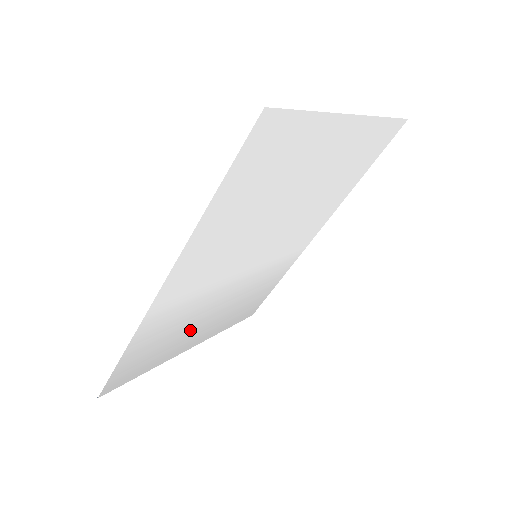
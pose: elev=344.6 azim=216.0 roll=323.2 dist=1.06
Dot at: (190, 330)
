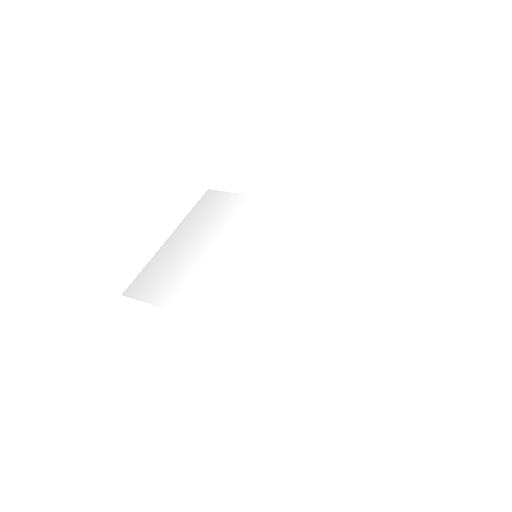
Dot at: (186, 256)
